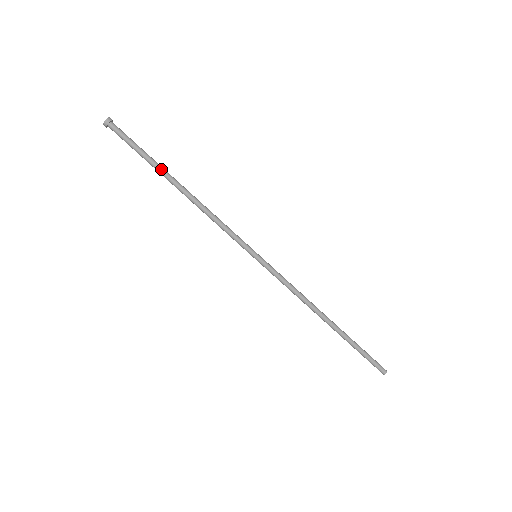
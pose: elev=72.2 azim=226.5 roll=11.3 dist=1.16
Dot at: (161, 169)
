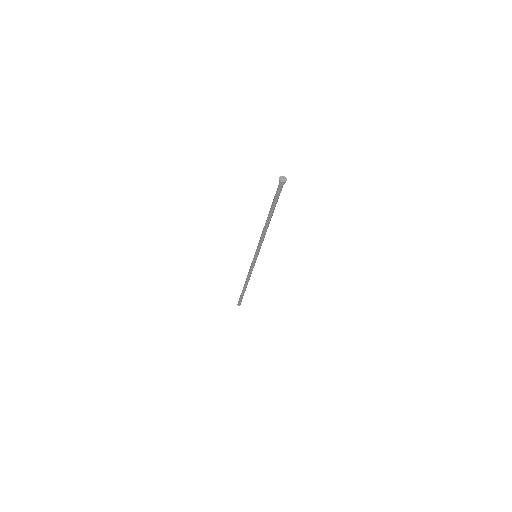
Dot at: occluded
